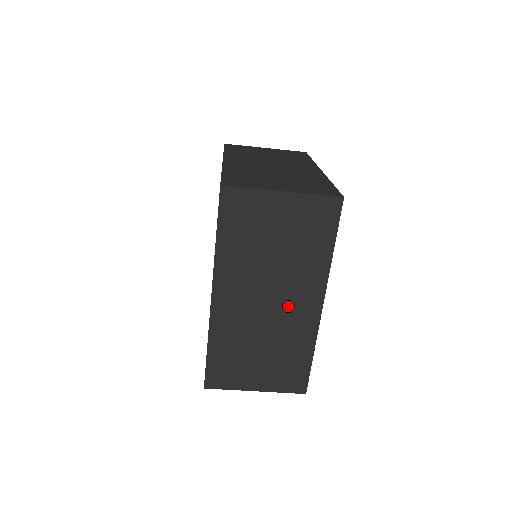
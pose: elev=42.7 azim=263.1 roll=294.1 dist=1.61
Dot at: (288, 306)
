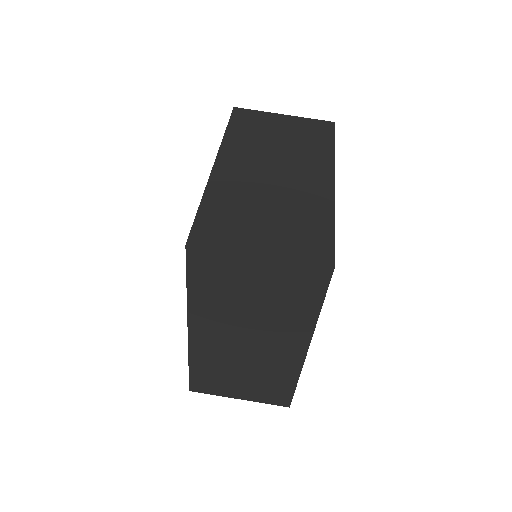
Dot at: (296, 178)
